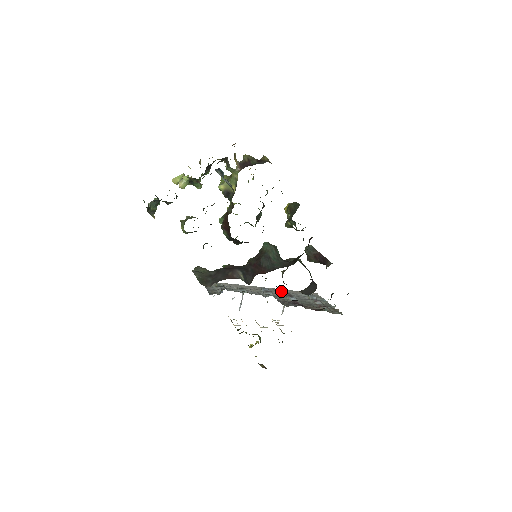
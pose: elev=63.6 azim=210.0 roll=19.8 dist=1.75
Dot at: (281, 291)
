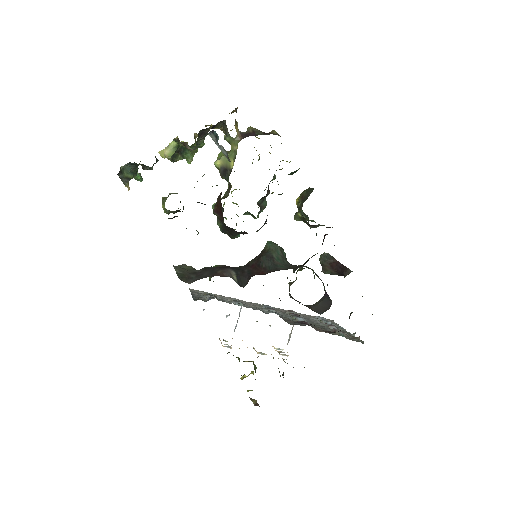
Dot at: (287, 311)
